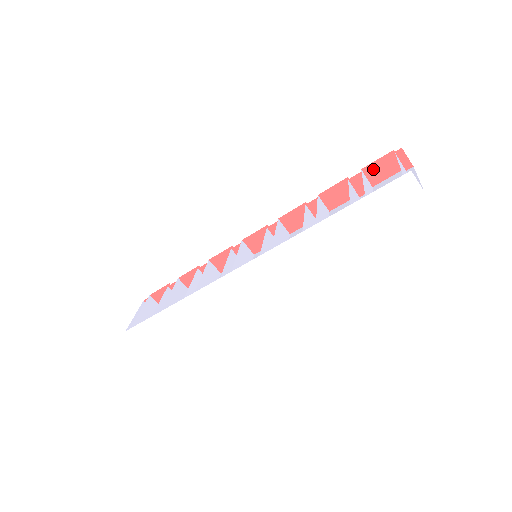
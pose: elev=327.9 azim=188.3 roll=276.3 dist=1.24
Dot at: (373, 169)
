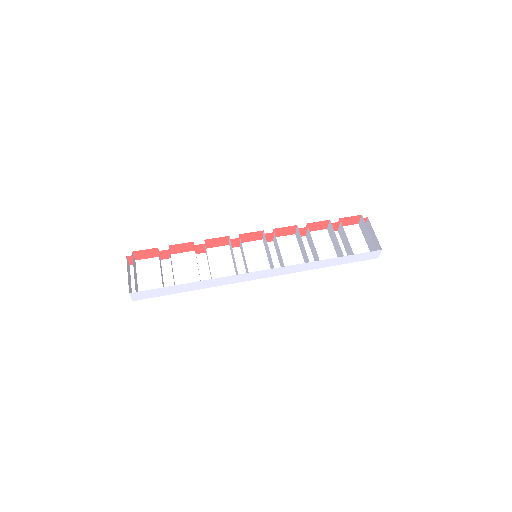
Dot at: (345, 220)
